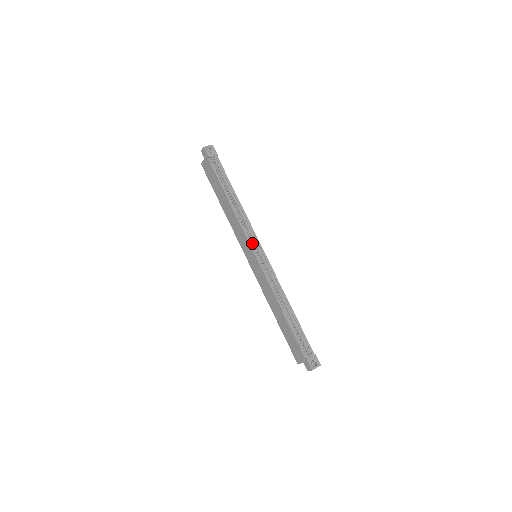
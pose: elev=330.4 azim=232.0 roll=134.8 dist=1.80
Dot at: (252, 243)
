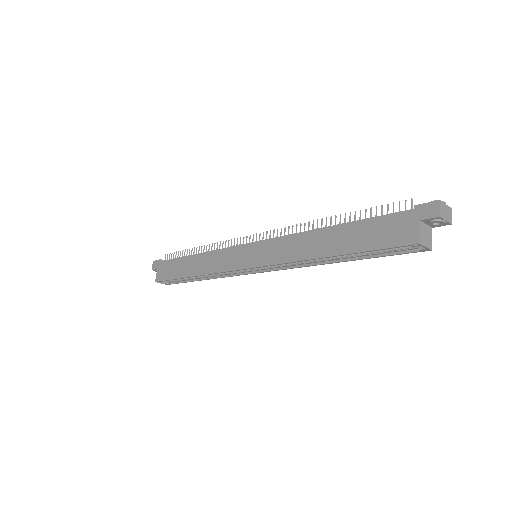
Dot at: occluded
